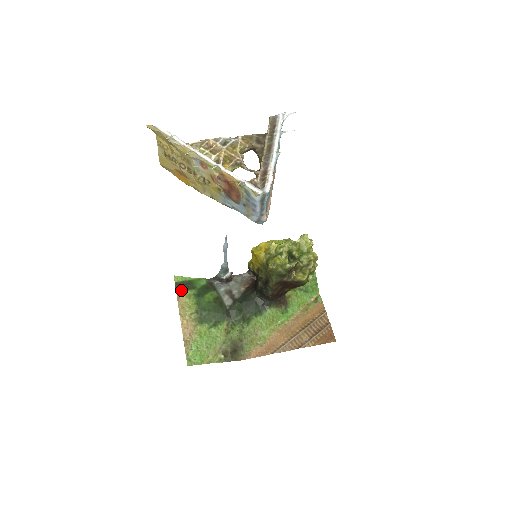
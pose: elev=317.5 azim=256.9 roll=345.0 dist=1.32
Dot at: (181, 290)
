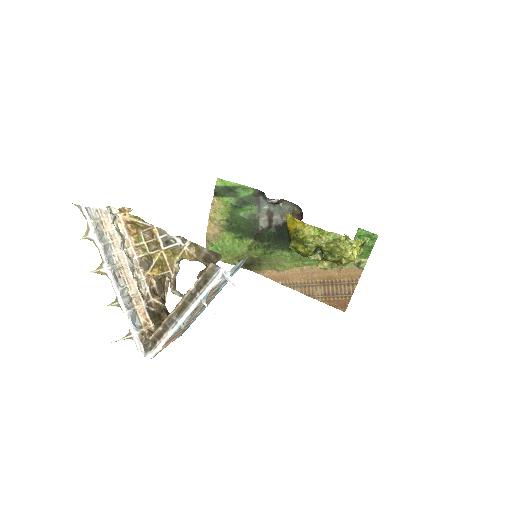
Dot at: (220, 195)
